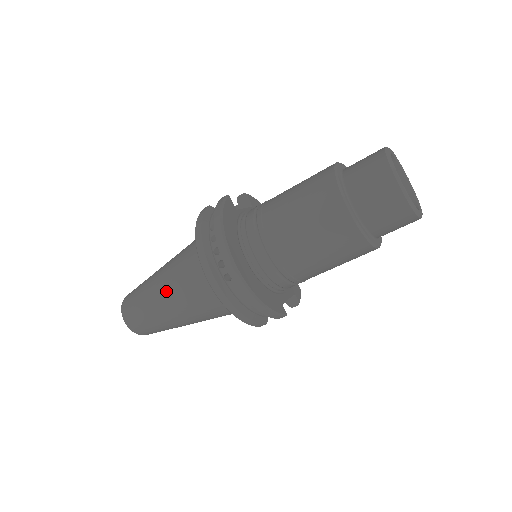
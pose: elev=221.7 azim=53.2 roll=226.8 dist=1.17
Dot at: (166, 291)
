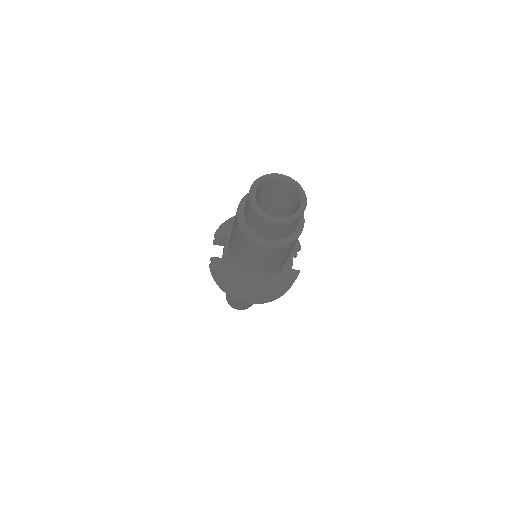
Dot at: occluded
